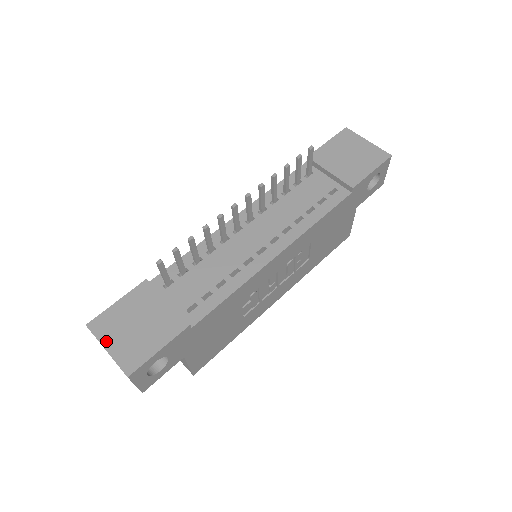
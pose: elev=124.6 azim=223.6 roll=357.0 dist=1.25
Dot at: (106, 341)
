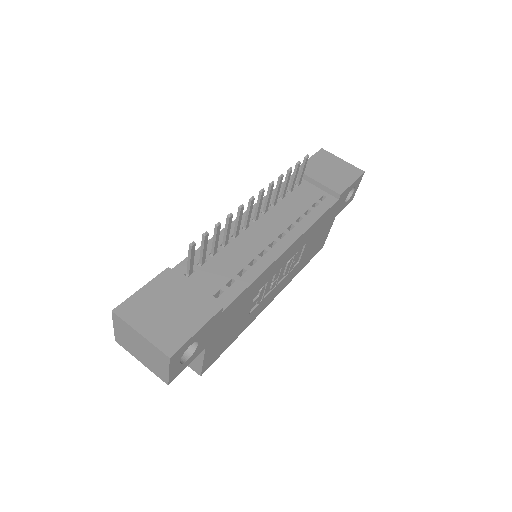
Dot at: (138, 325)
